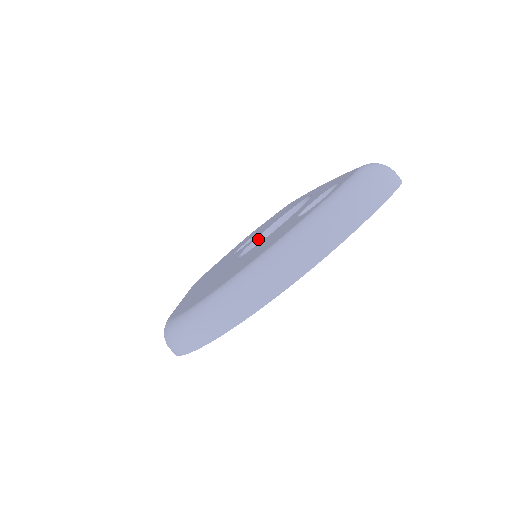
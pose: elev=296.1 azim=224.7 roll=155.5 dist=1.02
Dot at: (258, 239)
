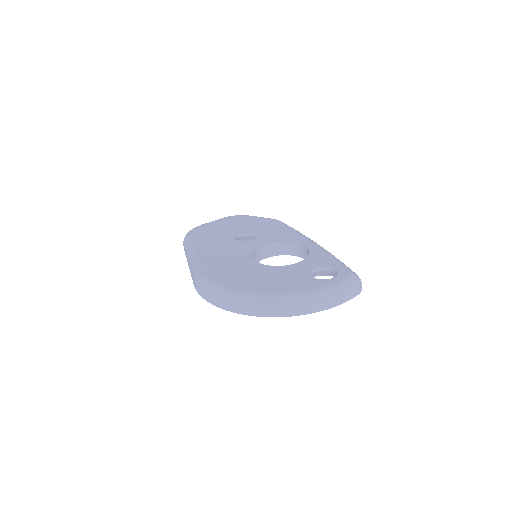
Dot at: (262, 247)
